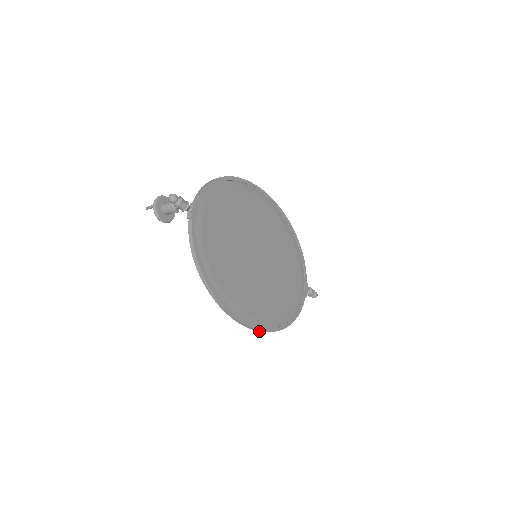
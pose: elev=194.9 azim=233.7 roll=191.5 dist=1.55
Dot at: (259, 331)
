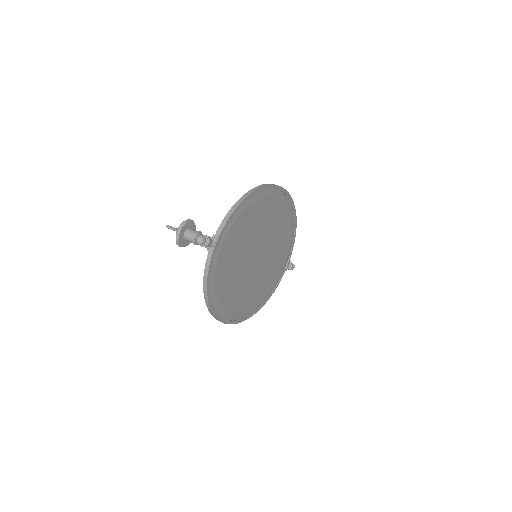
Dot at: occluded
